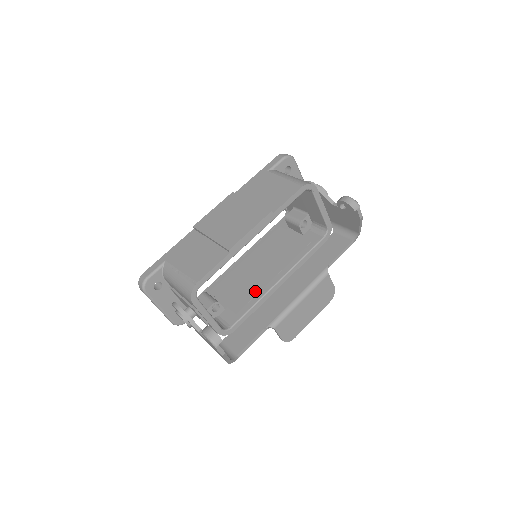
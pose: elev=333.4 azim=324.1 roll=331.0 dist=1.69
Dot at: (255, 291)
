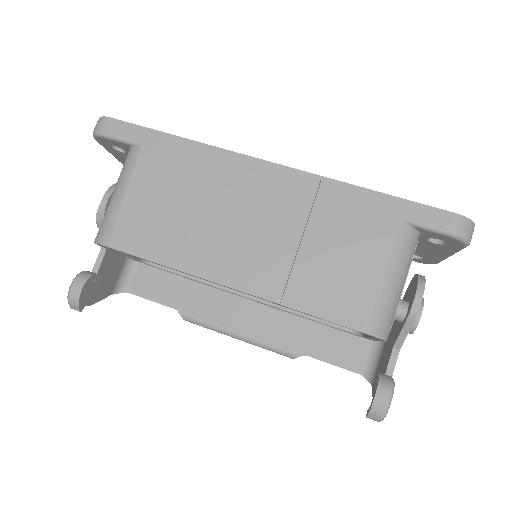
Dot at: occluded
